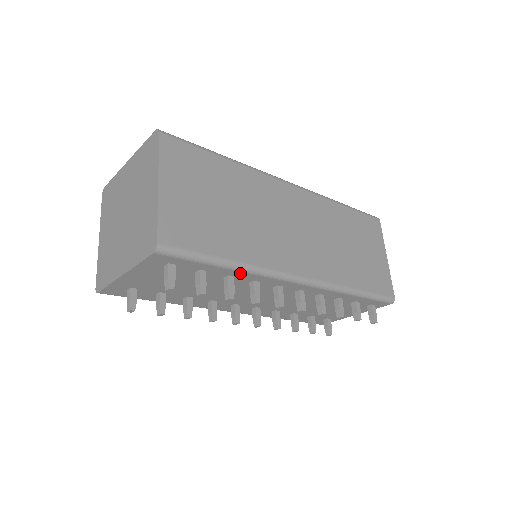
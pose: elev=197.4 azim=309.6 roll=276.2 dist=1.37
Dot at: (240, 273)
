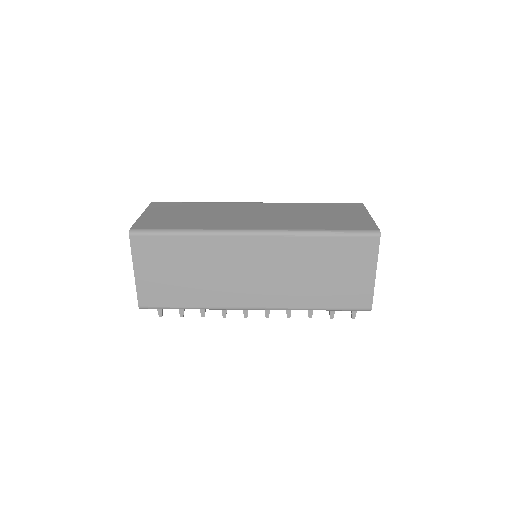
Dot at: occluded
